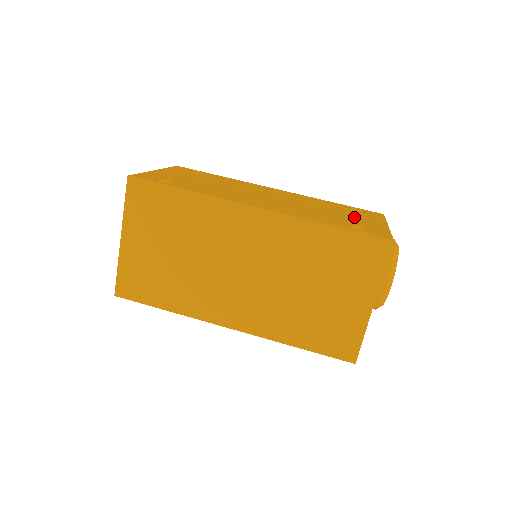
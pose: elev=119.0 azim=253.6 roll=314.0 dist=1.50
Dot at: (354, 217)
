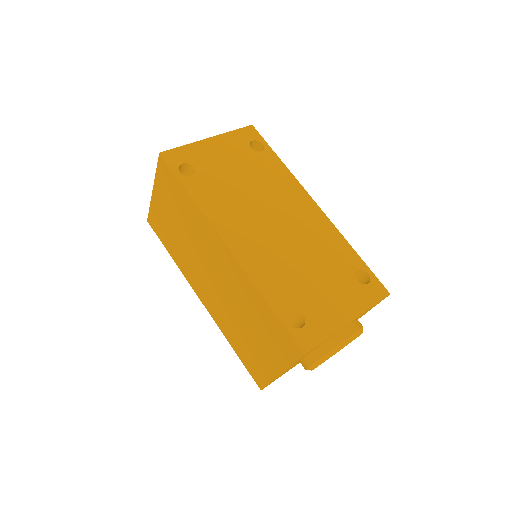
Dot at: (328, 294)
